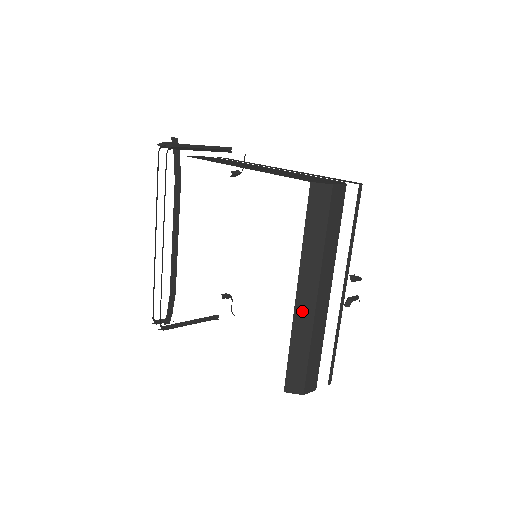
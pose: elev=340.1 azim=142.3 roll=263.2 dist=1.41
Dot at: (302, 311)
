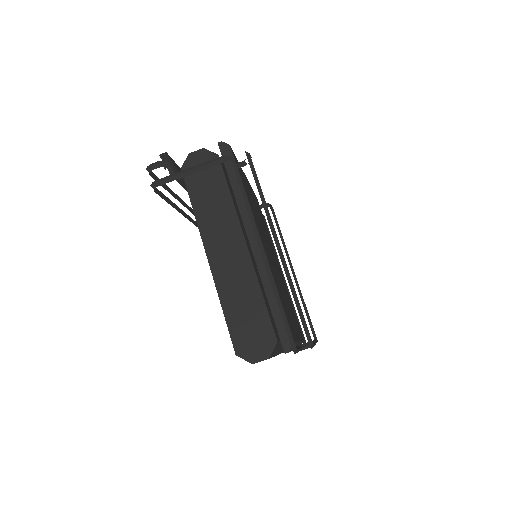
Dot at: occluded
